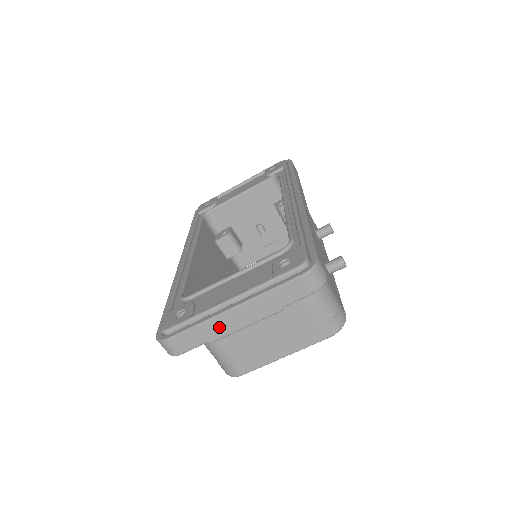
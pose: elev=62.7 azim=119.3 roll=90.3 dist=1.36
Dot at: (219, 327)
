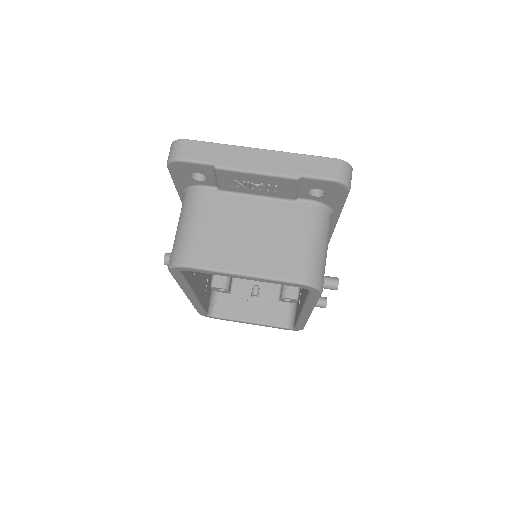
Dot at: (236, 157)
